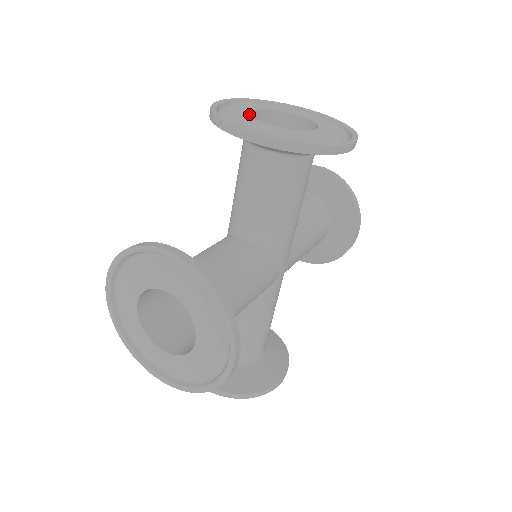
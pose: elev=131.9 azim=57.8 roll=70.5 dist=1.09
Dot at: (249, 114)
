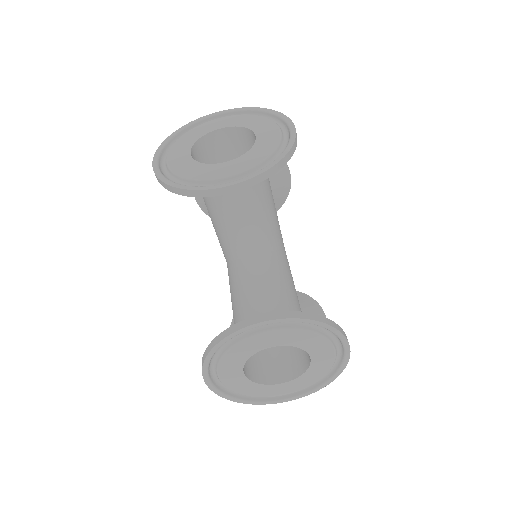
Dot at: (197, 163)
